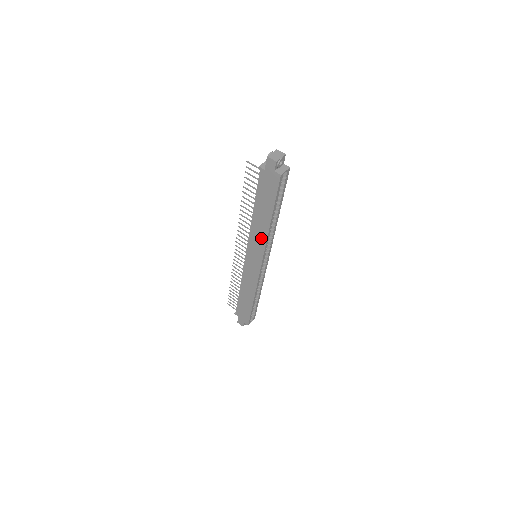
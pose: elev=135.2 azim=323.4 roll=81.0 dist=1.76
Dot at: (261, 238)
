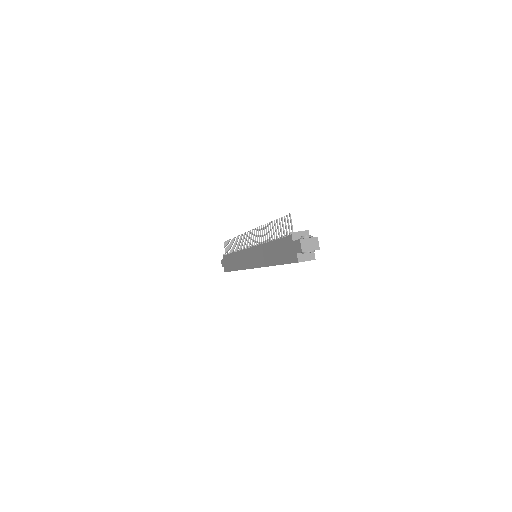
Dot at: (262, 260)
